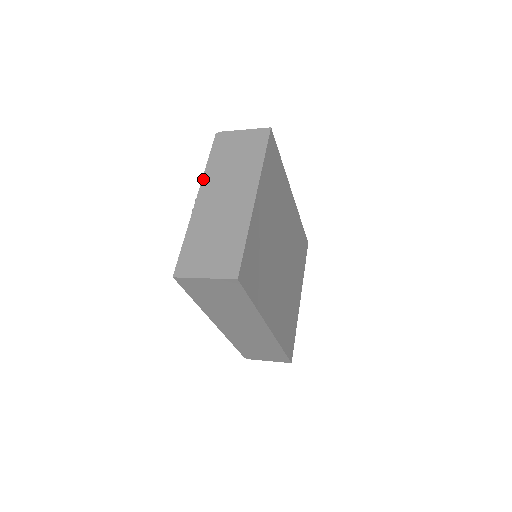
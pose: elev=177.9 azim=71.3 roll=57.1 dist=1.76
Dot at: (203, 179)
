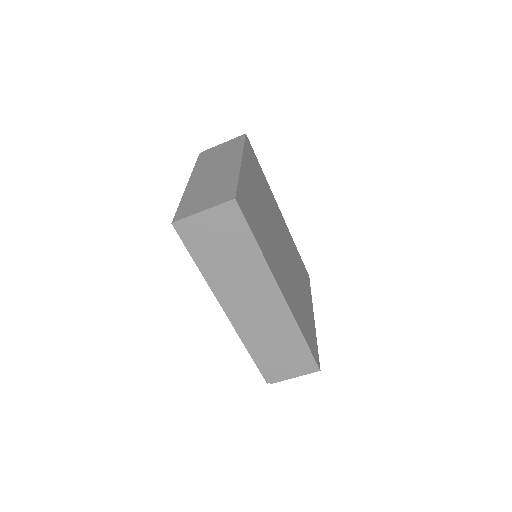
Dot at: (192, 174)
